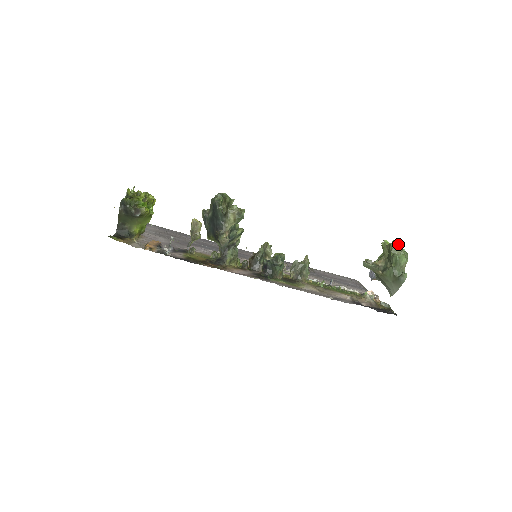
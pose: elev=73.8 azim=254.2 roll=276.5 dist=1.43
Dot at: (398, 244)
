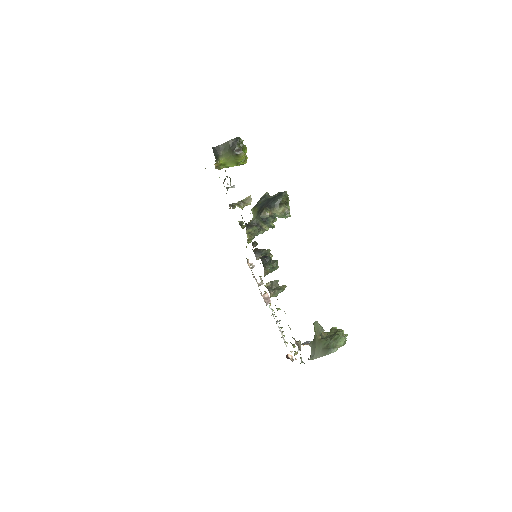
Dot at: (344, 334)
